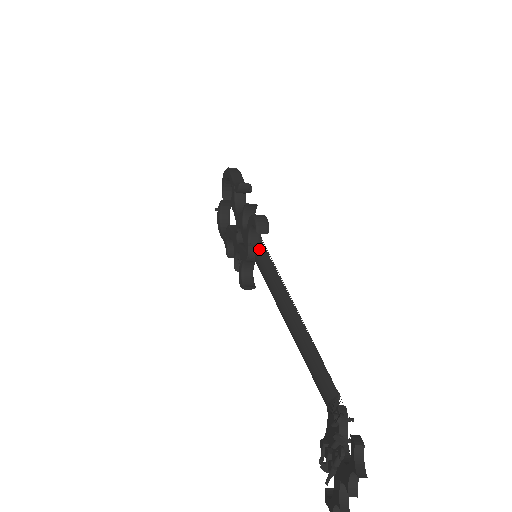
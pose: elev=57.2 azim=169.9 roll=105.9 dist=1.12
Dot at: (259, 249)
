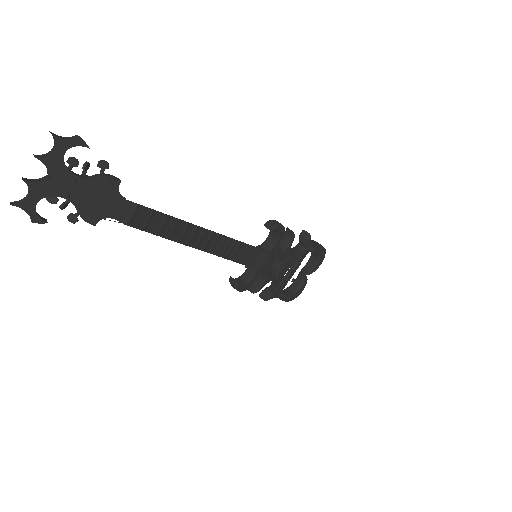
Dot at: occluded
